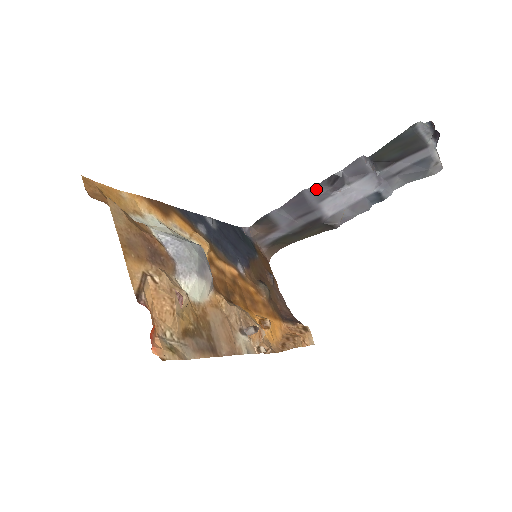
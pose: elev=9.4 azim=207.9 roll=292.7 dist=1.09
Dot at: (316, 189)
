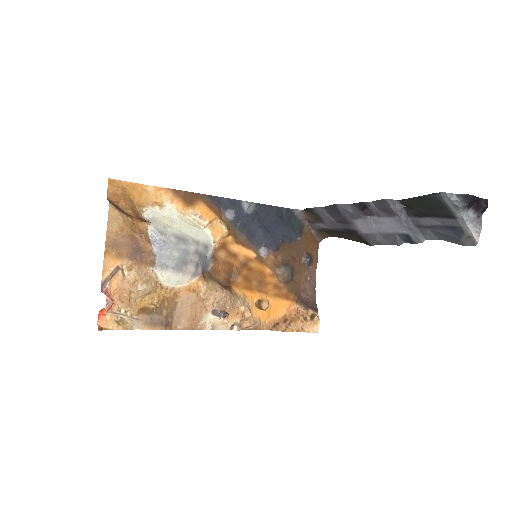
Dot at: (349, 207)
